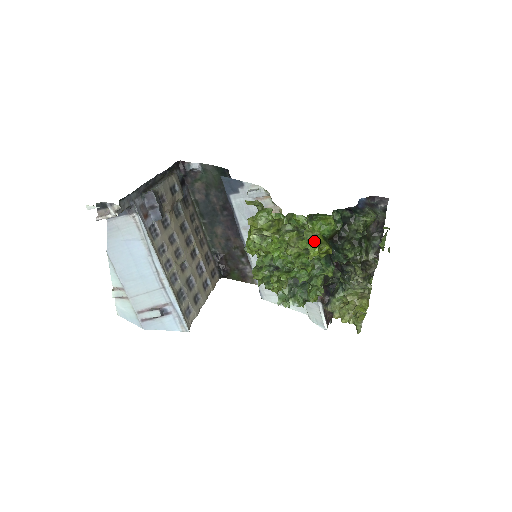
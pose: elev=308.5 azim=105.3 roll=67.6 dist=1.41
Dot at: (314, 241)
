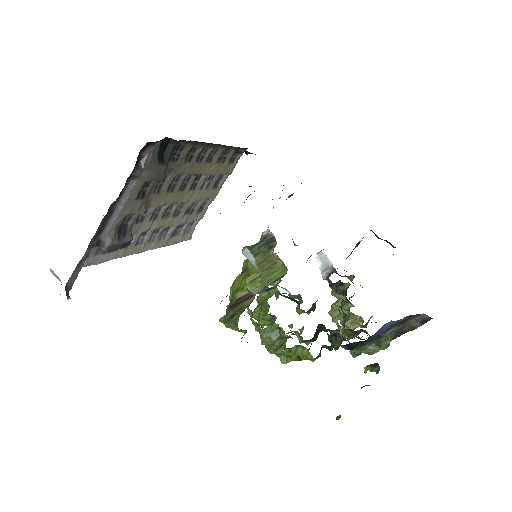
Dot at: (282, 363)
